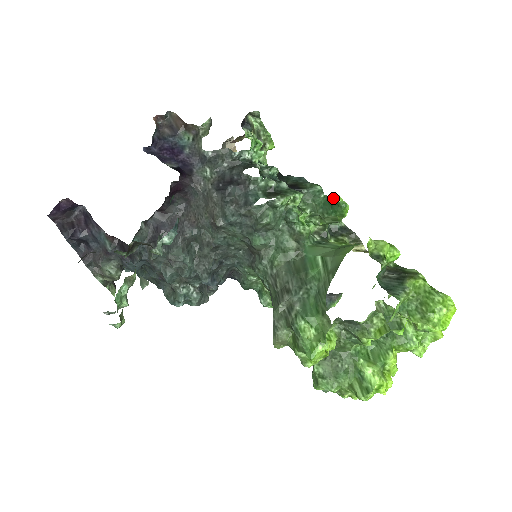
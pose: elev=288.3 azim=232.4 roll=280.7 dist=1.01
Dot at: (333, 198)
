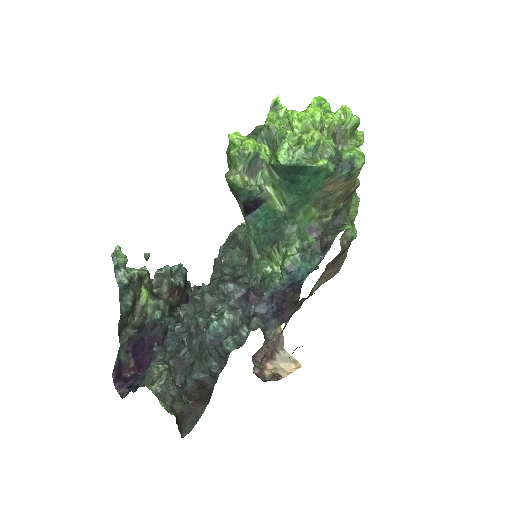
Dot at: occluded
